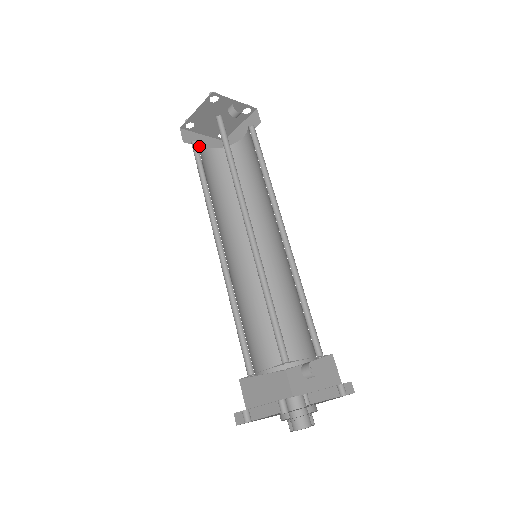
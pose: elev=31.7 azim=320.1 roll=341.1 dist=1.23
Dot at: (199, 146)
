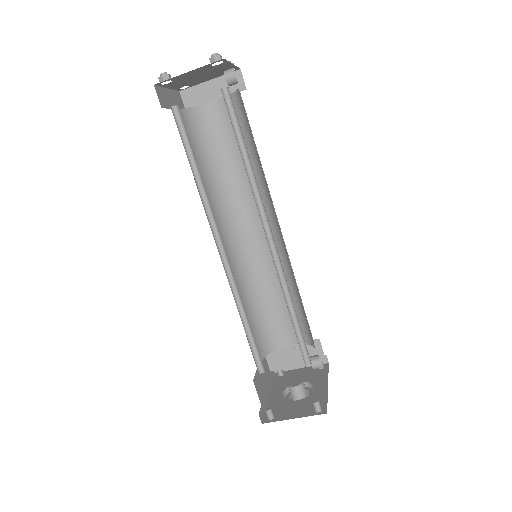
Dot at: (176, 112)
